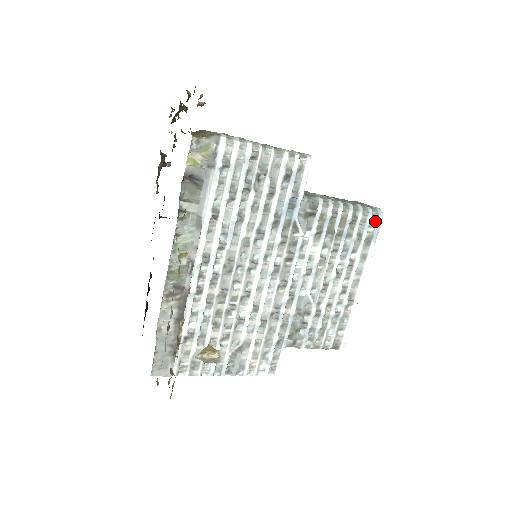
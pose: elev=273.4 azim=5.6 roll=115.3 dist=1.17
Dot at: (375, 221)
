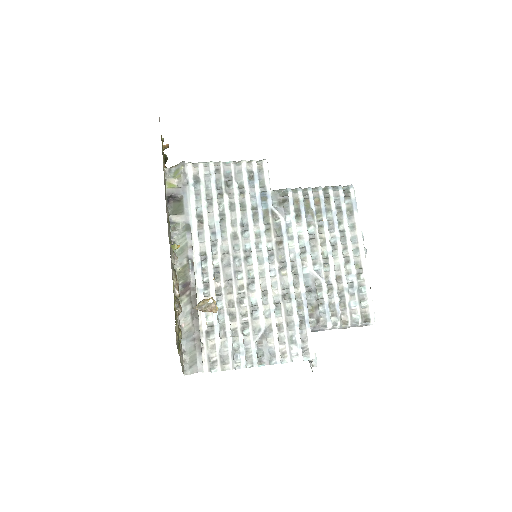
Dot at: (348, 193)
